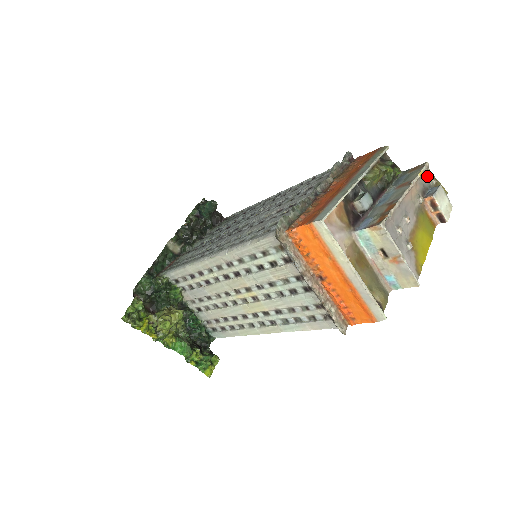
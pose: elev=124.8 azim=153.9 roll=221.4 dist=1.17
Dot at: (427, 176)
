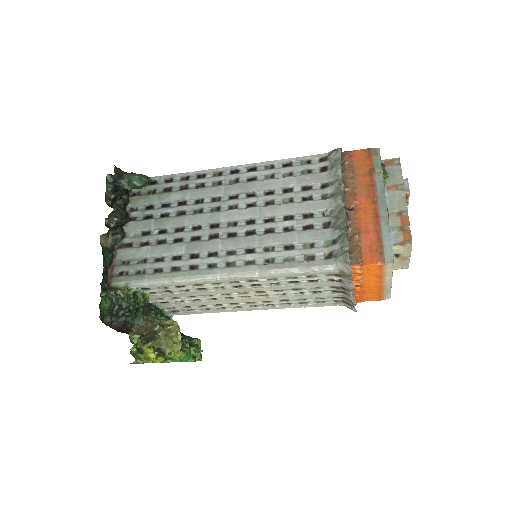
Dot at: occluded
